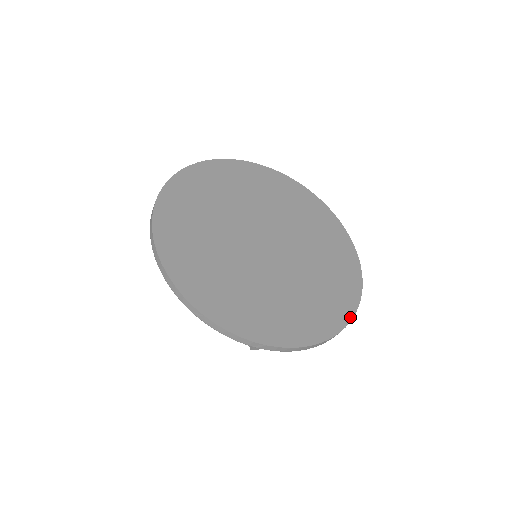
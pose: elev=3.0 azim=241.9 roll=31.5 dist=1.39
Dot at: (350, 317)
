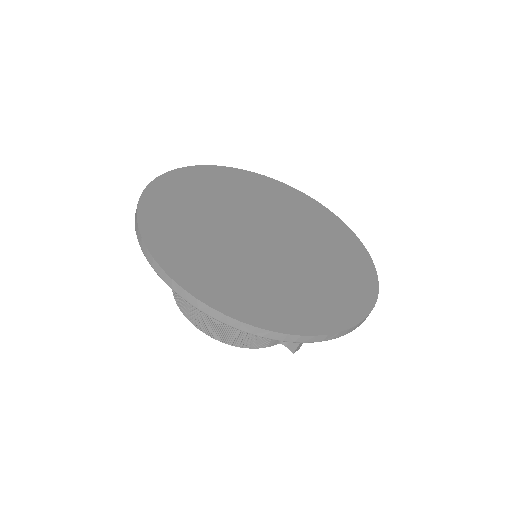
Dot at: (375, 274)
